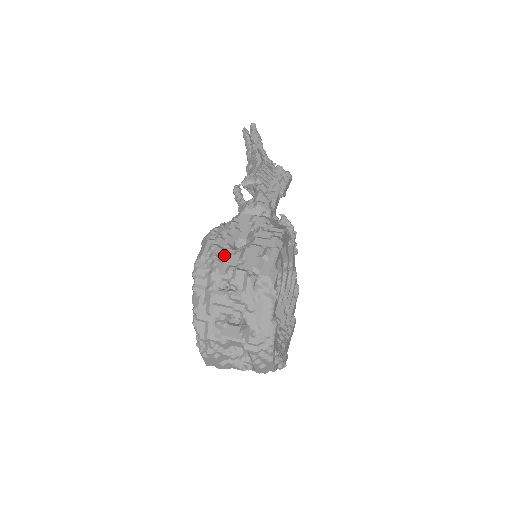
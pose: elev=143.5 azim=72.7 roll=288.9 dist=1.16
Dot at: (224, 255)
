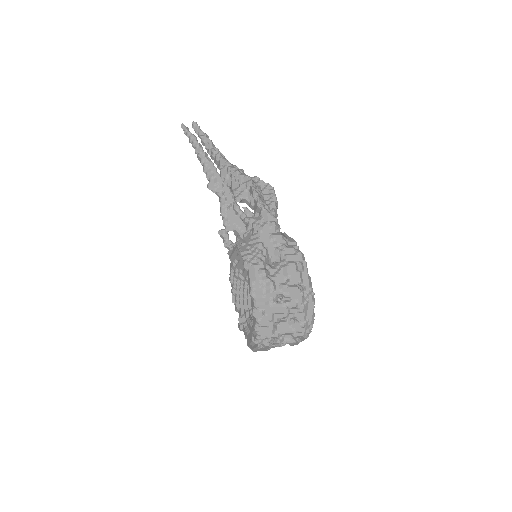
Dot at: (270, 275)
